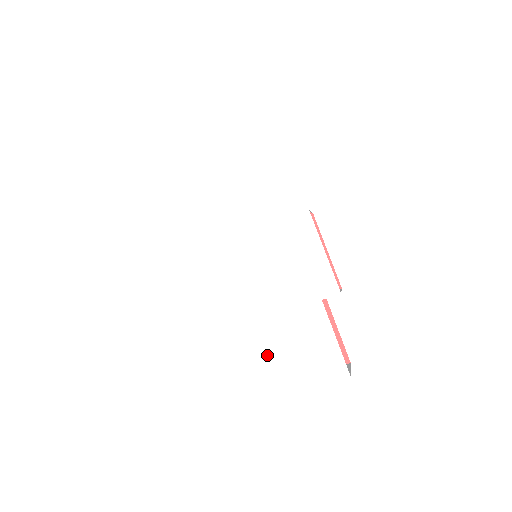
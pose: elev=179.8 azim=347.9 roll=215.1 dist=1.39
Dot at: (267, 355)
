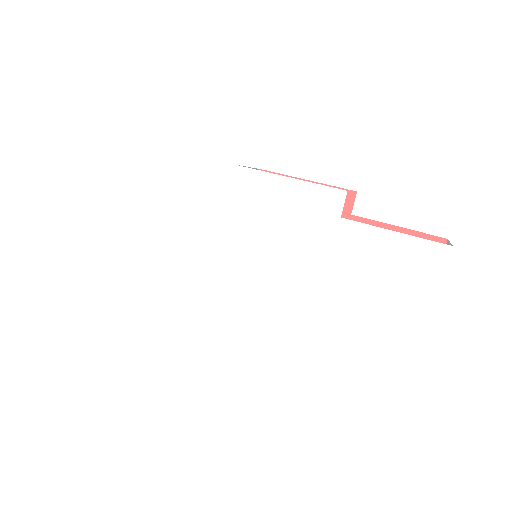
Dot at: (360, 322)
